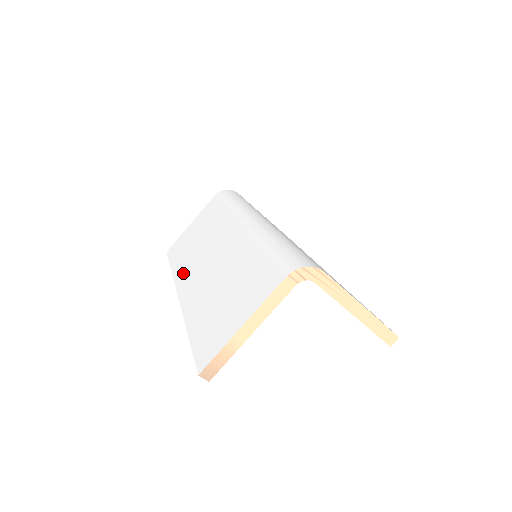
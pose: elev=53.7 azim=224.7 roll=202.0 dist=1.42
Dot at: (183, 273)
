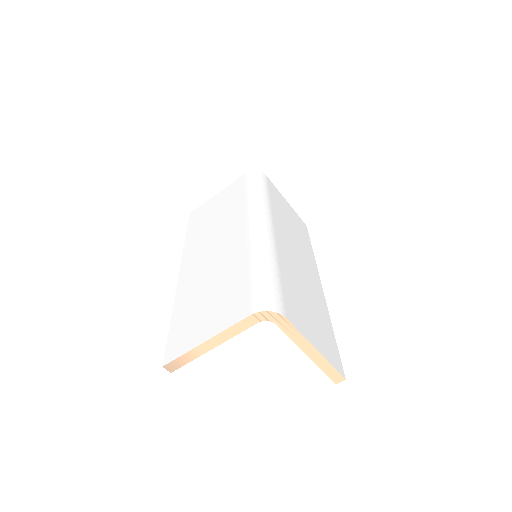
Dot at: (191, 249)
